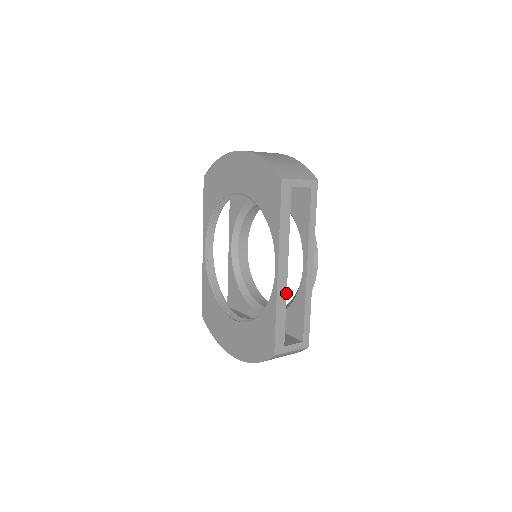
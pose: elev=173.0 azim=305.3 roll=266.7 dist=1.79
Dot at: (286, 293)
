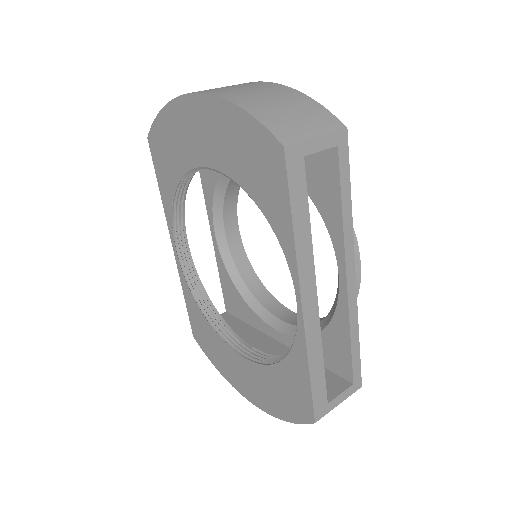
Dot at: (320, 331)
